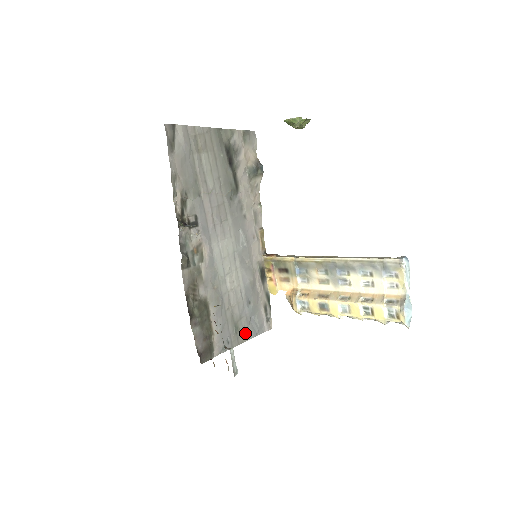
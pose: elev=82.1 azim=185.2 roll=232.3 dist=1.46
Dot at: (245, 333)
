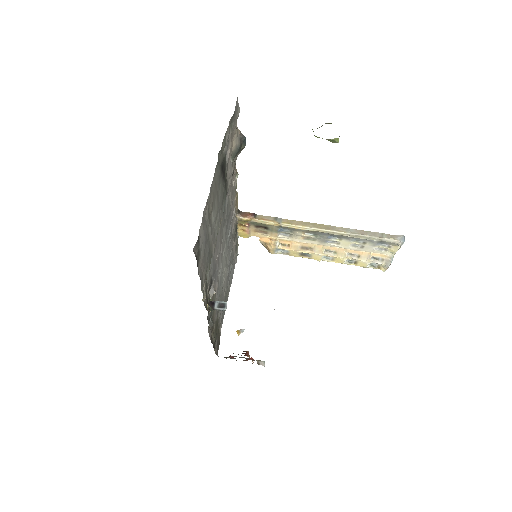
Dot at: occluded
